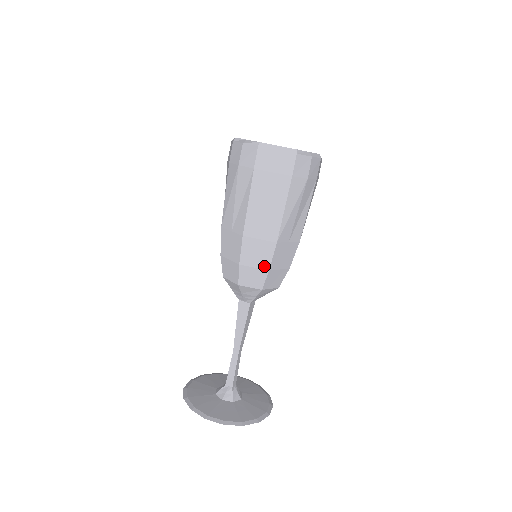
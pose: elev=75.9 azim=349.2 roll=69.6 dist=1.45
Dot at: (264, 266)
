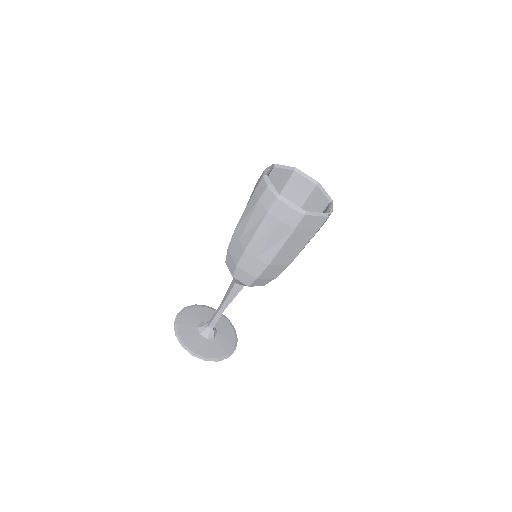
Dot at: (274, 277)
